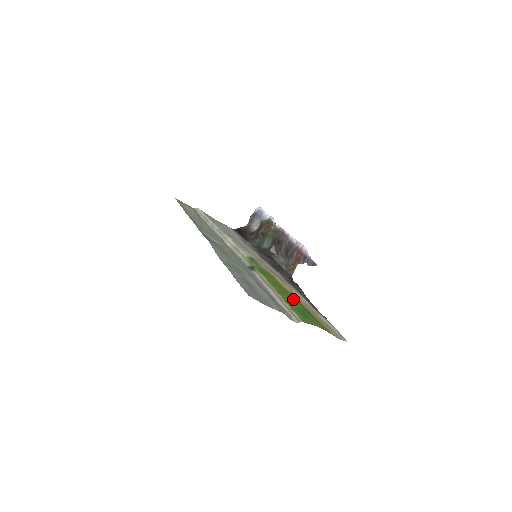
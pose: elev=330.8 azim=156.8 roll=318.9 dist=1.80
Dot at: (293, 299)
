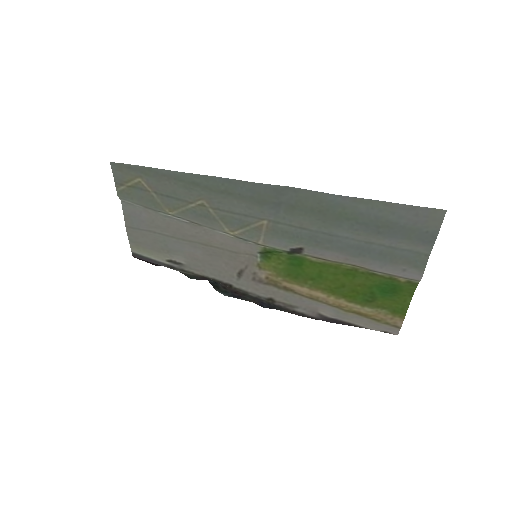
Dot at: (351, 286)
